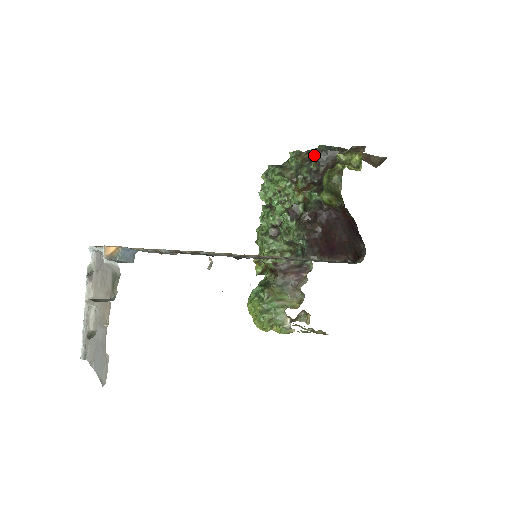
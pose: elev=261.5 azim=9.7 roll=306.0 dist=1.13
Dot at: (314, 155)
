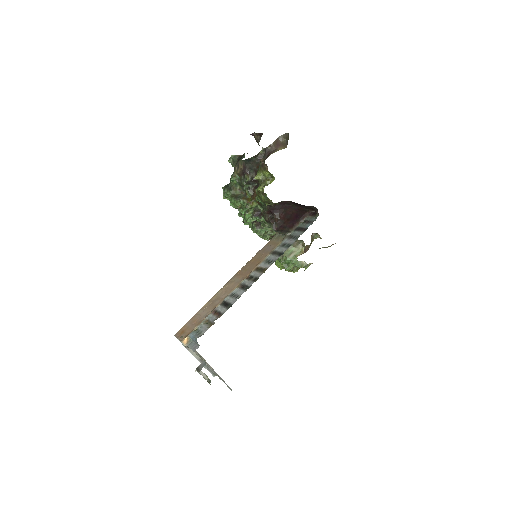
Dot at: (243, 169)
